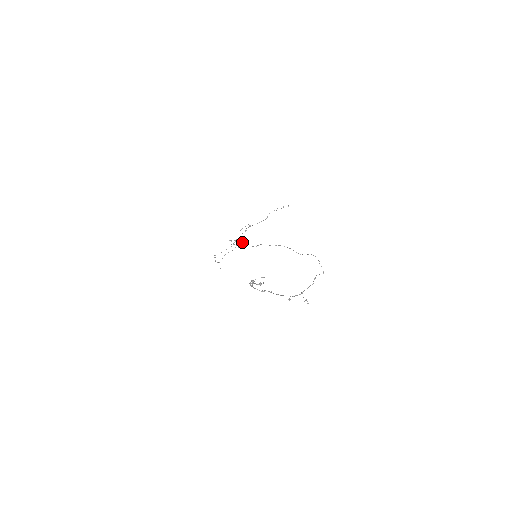
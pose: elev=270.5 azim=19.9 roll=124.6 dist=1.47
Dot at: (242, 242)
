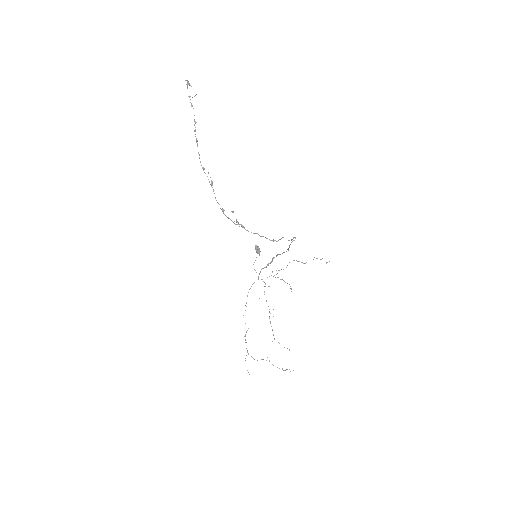
Dot at: occluded
